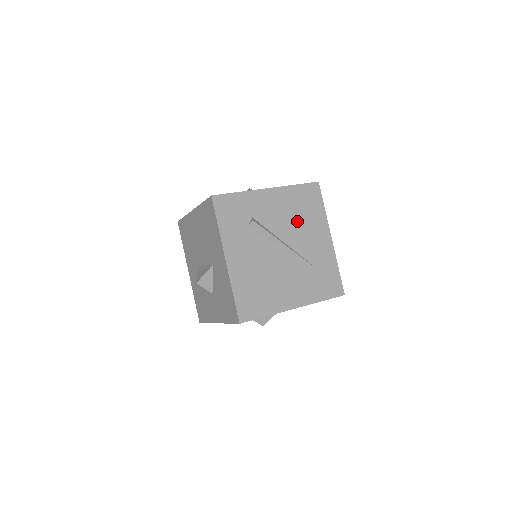
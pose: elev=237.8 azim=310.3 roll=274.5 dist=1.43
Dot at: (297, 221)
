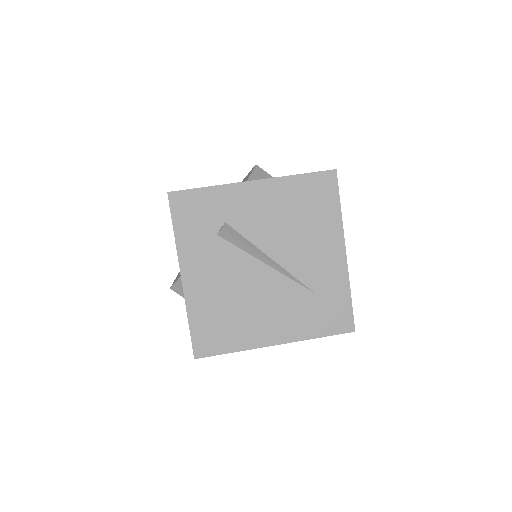
Dot at: (293, 227)
